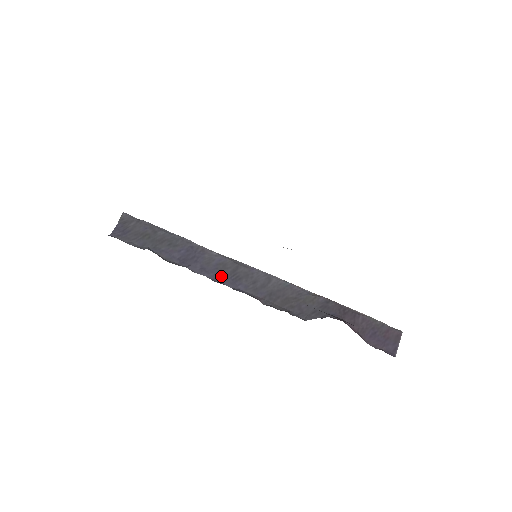
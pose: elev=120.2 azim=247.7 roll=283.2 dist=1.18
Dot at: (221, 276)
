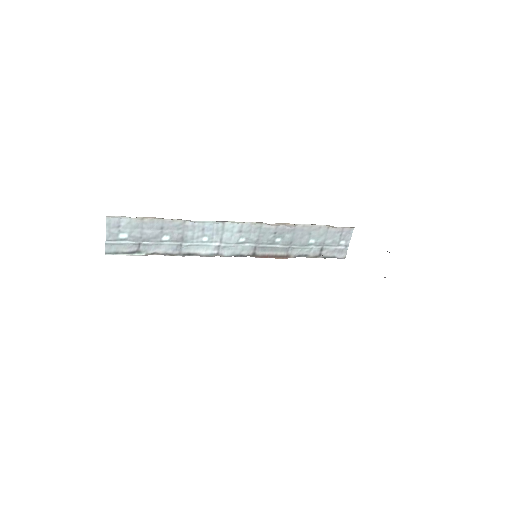
Dot at: occluded
